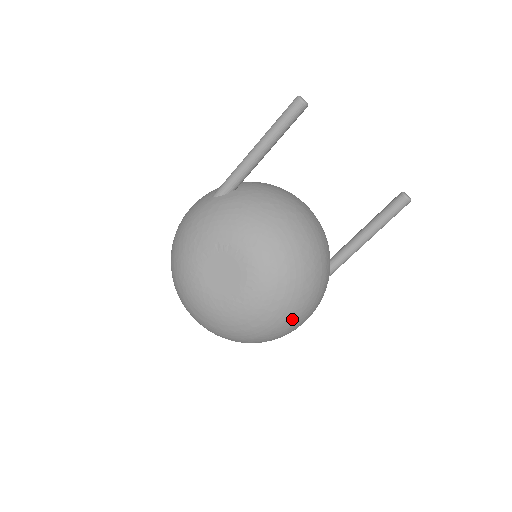
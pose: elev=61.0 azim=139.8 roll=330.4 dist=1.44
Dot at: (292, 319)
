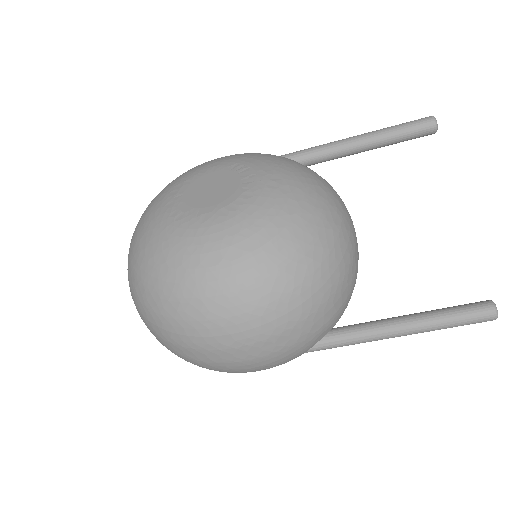
Dot at: (236, 302)
